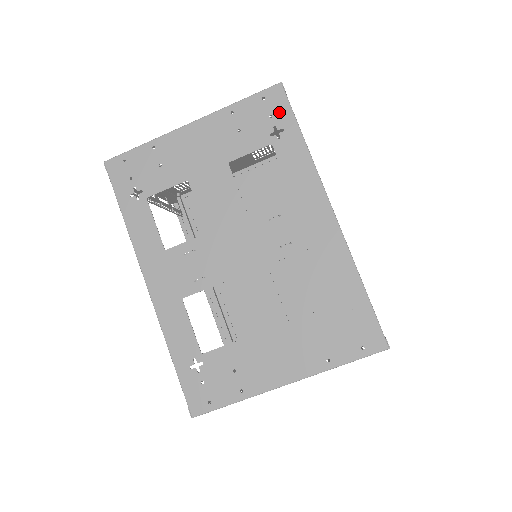
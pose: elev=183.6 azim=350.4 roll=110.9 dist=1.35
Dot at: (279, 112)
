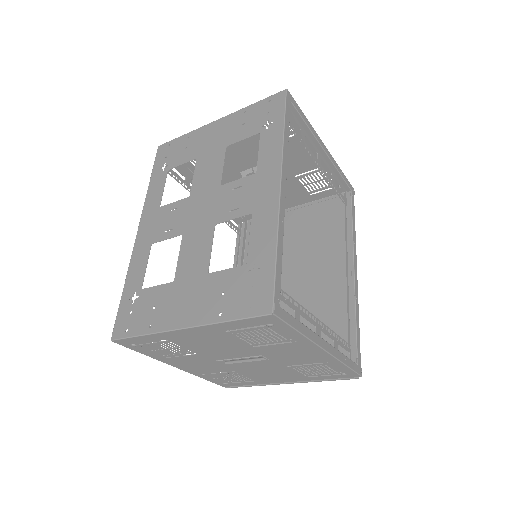
Dot at: (275, 110)
